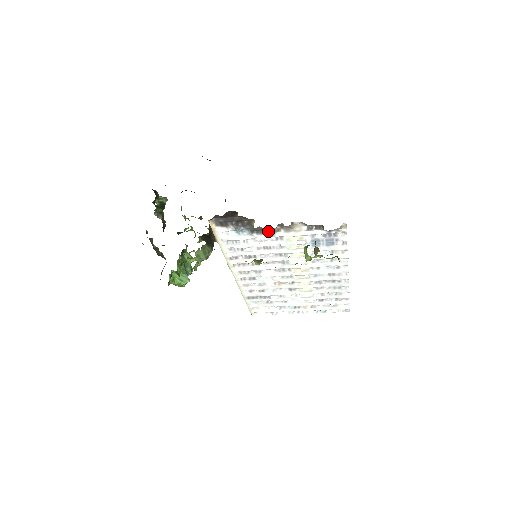
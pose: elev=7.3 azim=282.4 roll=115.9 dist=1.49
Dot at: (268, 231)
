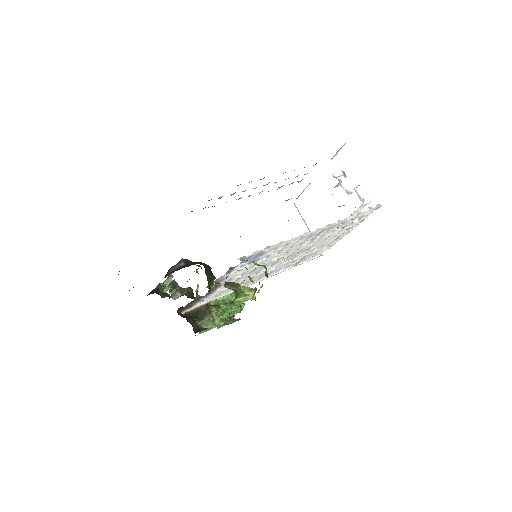
Dot at: (216, 287)
